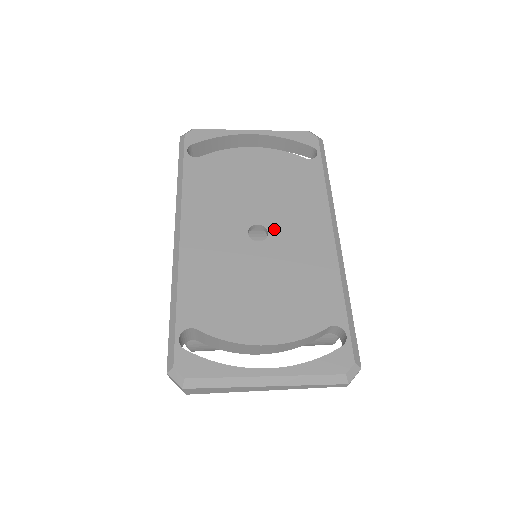
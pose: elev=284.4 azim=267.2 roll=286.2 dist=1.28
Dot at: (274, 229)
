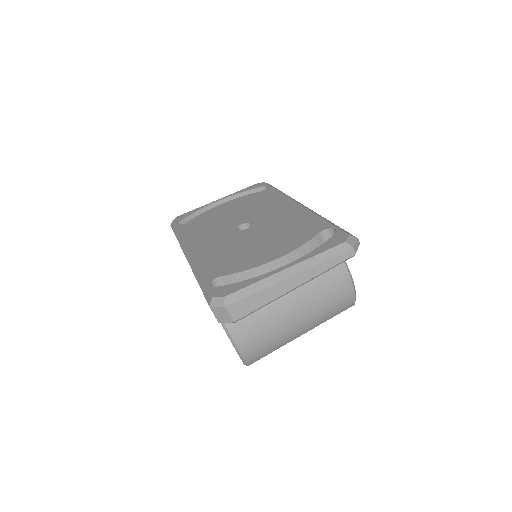
Dot at: (255, 220)
